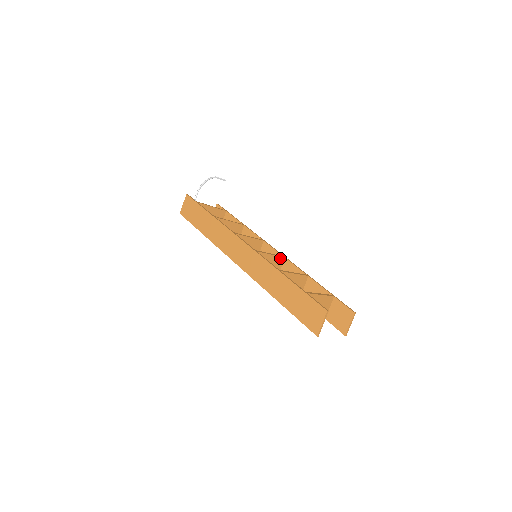
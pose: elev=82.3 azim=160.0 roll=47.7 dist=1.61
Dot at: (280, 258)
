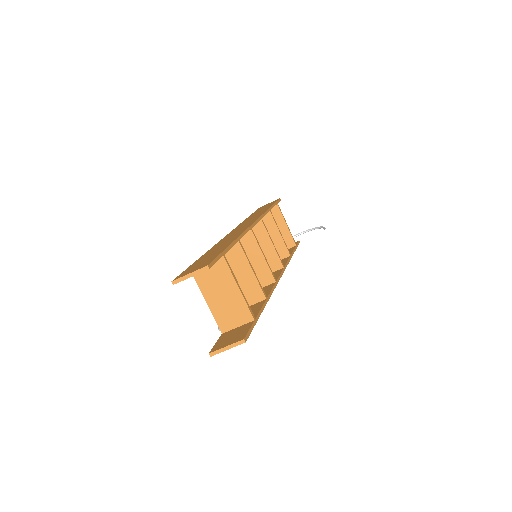
Dot at: (270, 274)
